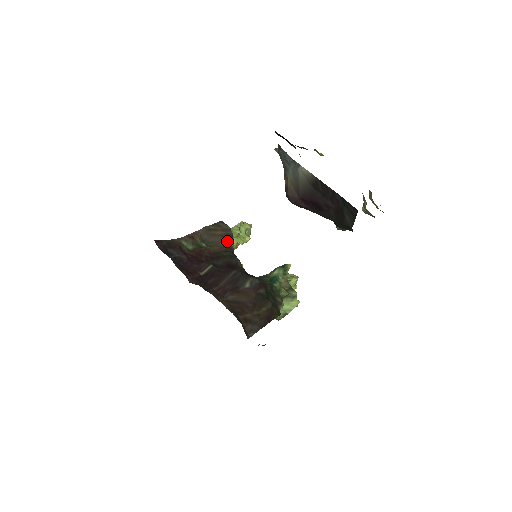
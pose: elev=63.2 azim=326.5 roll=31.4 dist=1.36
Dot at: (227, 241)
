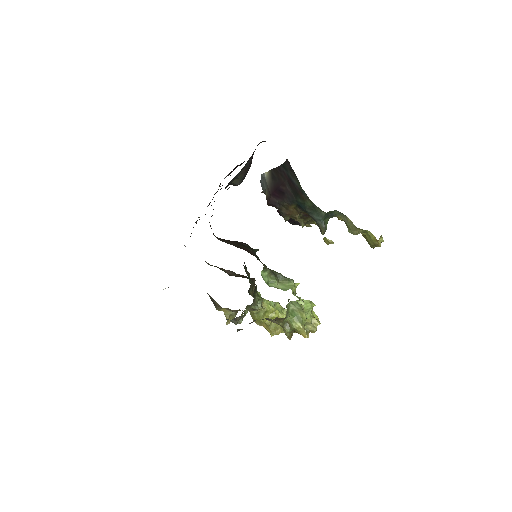
Dot at: occluded
